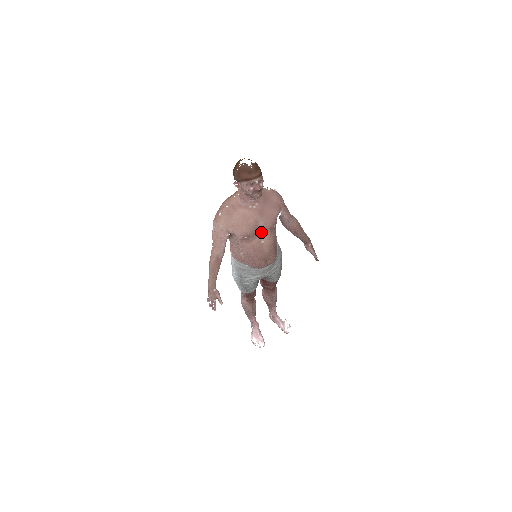
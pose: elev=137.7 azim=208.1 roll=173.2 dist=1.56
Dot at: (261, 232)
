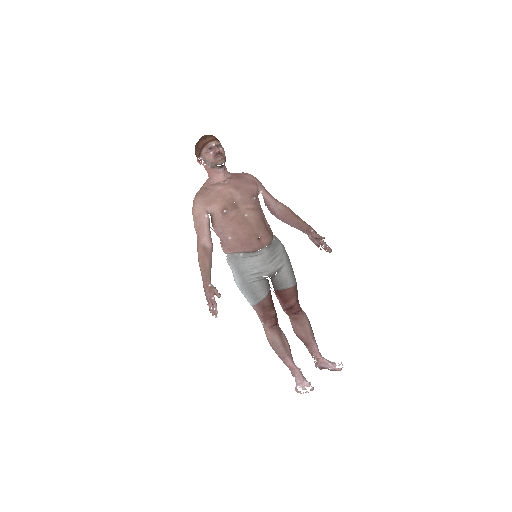
Dot at: (242, 207)
